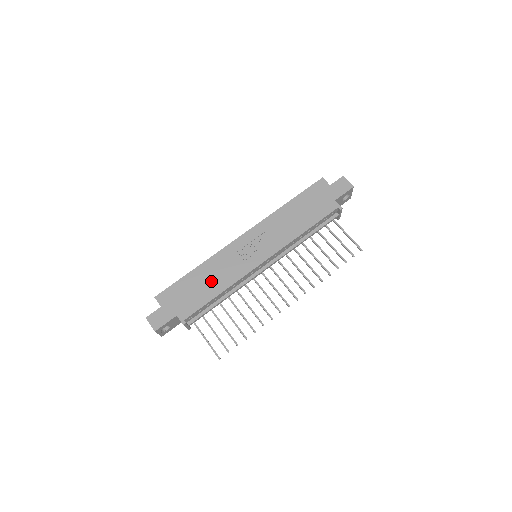
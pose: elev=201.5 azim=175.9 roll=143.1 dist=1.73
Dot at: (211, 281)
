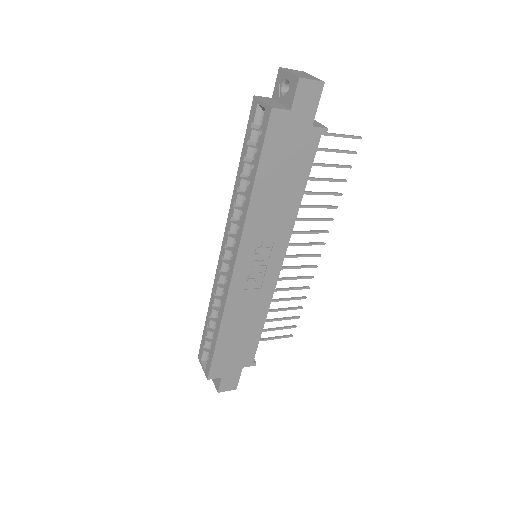
Dot at: (246, 326)
